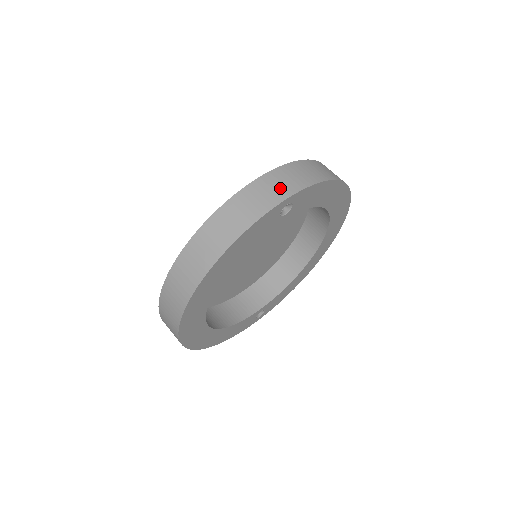
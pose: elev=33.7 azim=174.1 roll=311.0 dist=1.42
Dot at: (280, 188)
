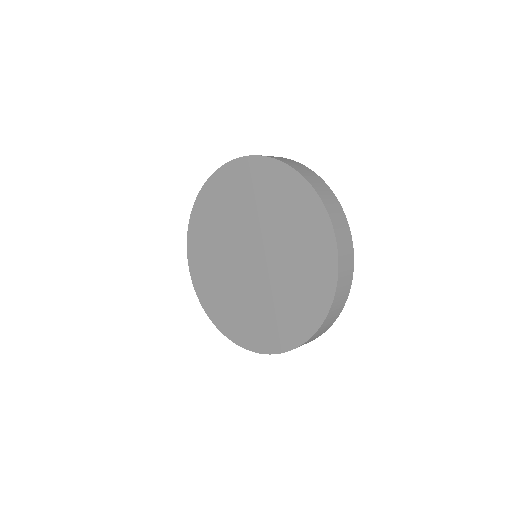
Dot at: (349, 265)
